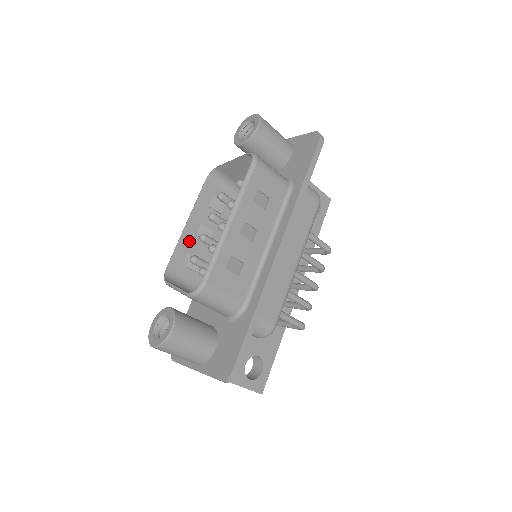
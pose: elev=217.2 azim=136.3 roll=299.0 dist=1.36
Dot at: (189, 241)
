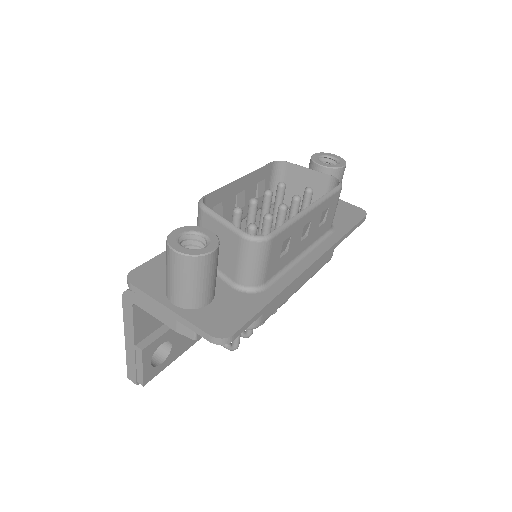
Dot at: (231, 193)
